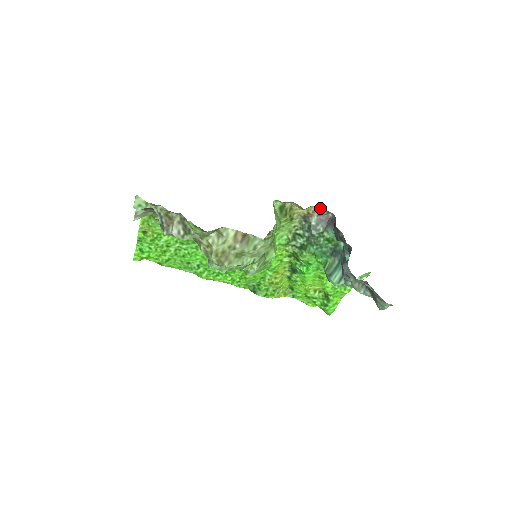
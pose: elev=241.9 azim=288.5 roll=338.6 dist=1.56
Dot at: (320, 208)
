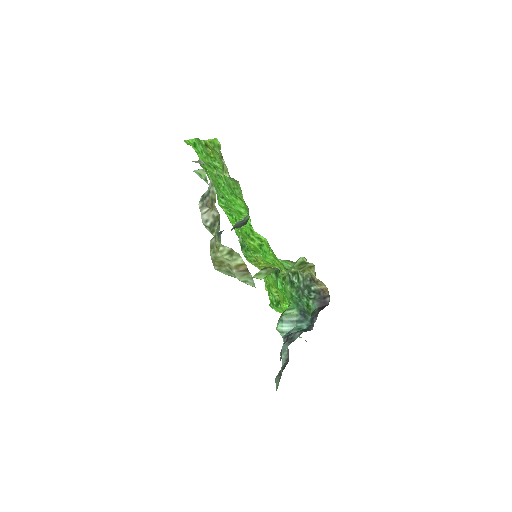
Dot at: occluded
